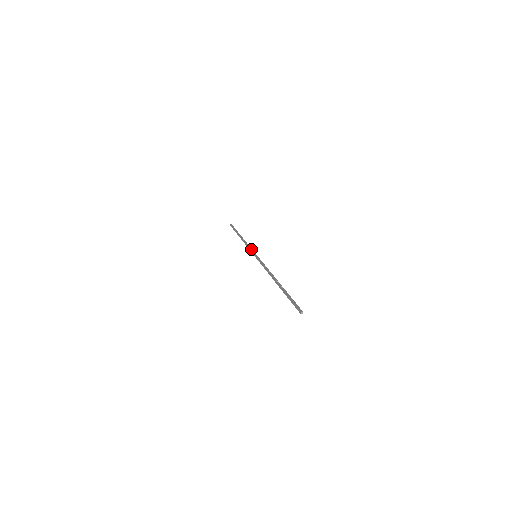
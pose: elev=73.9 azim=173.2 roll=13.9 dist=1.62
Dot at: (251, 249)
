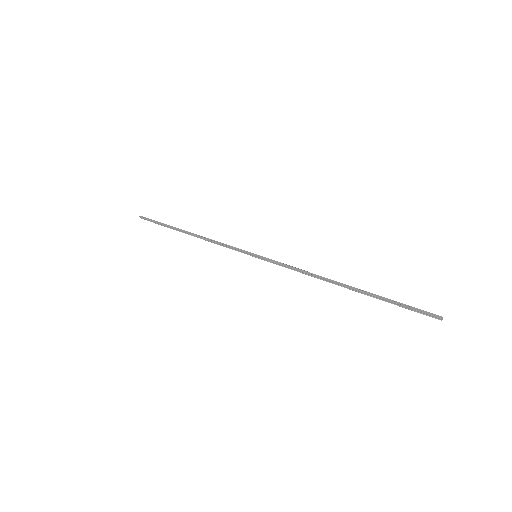
Dot at: (235, 248)
